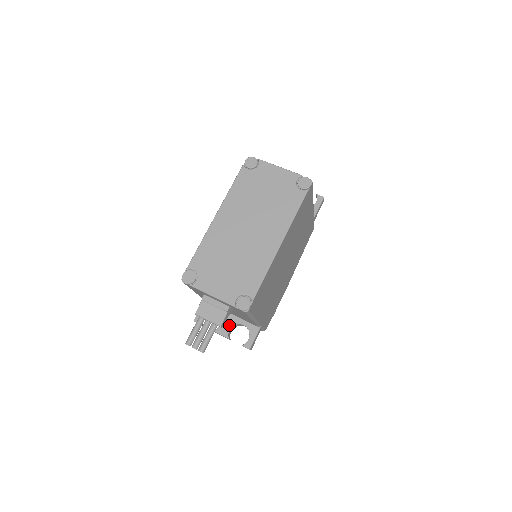
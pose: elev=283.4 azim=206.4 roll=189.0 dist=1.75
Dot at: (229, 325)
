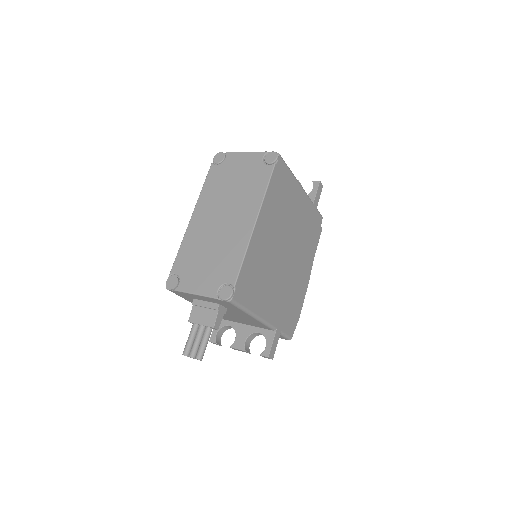
Dot at: (244, 336)
